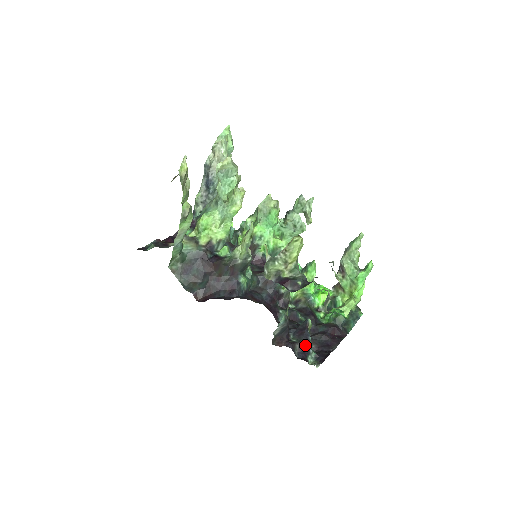
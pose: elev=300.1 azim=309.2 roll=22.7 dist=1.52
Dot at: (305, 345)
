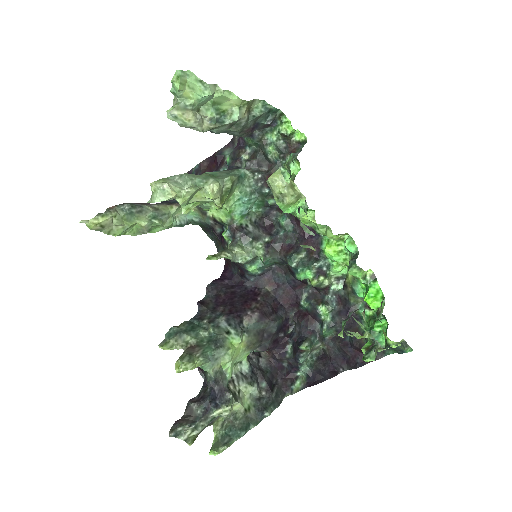
Dot at: (295, 363)
